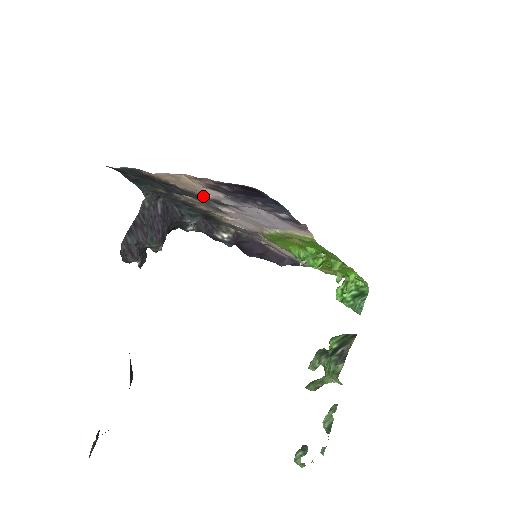
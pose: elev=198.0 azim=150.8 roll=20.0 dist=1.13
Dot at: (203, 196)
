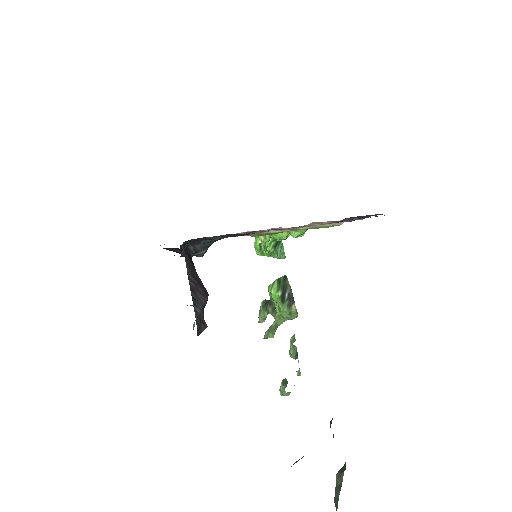
Dot at: occluded
